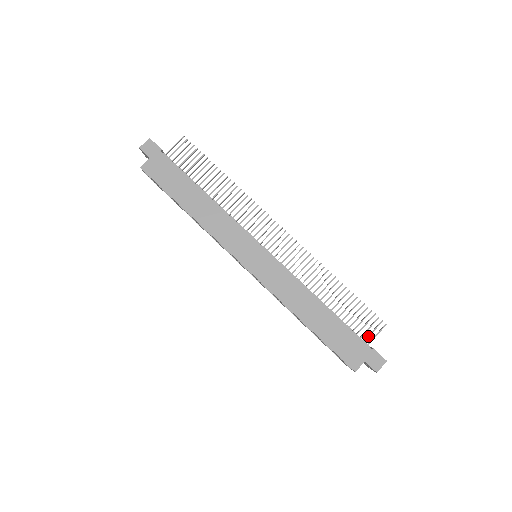
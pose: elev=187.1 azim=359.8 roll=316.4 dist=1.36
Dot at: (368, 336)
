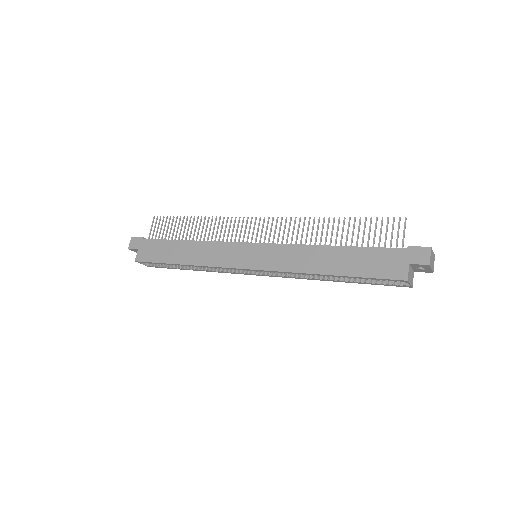
Dot at: (396, 241)
